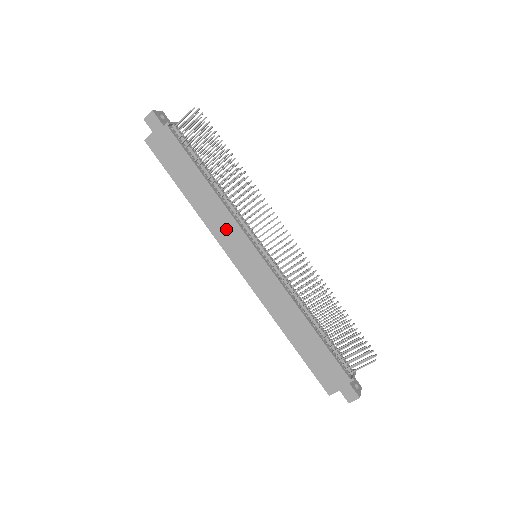
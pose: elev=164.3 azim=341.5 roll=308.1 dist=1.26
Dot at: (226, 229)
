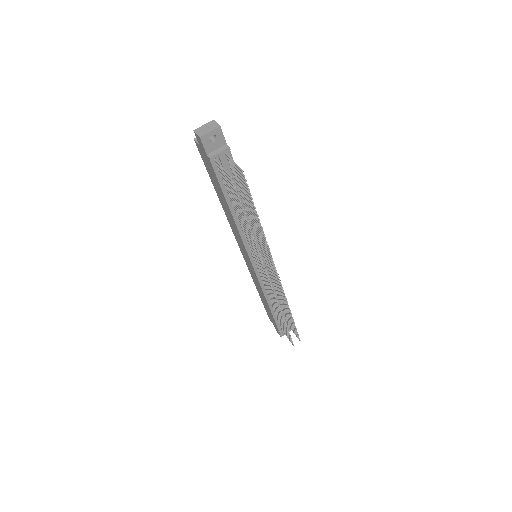
Dot at: (237, 236)
